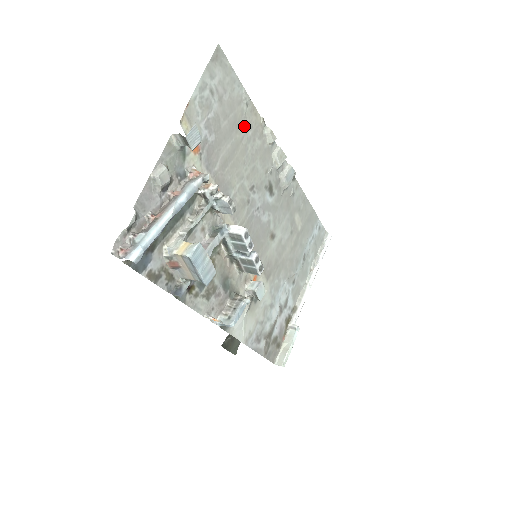
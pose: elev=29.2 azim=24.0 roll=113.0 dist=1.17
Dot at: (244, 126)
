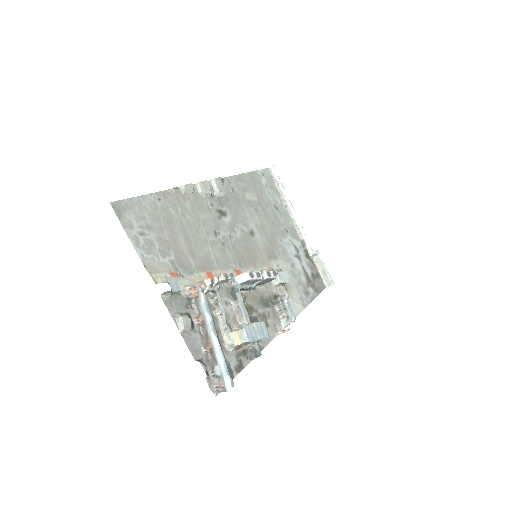
Dot at: (173, 213)
